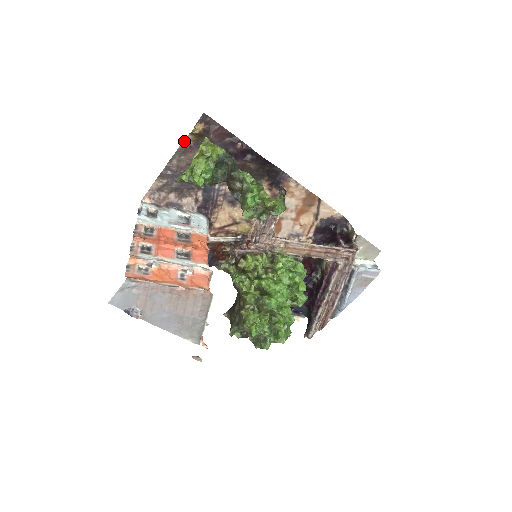
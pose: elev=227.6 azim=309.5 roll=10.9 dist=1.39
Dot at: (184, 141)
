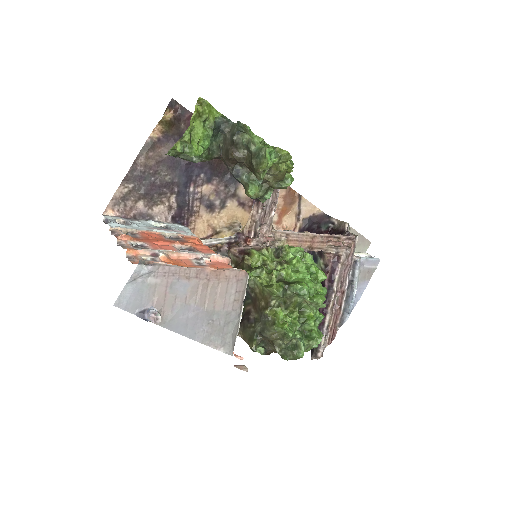
Dot at: (152, 133)
